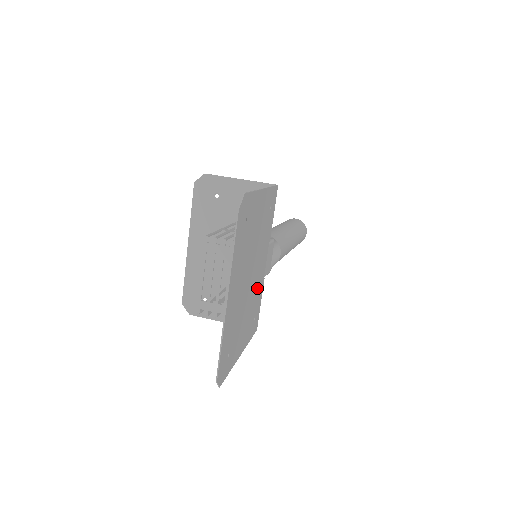
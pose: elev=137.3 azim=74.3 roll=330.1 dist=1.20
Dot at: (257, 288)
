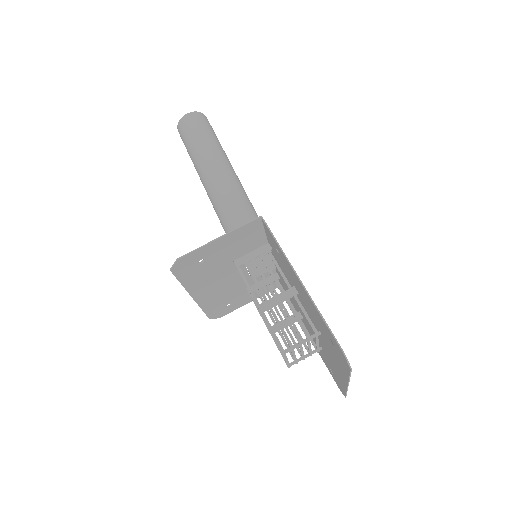
Dot at: occluded
